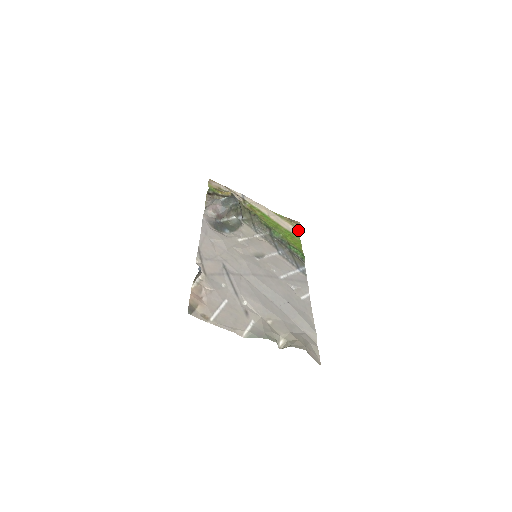
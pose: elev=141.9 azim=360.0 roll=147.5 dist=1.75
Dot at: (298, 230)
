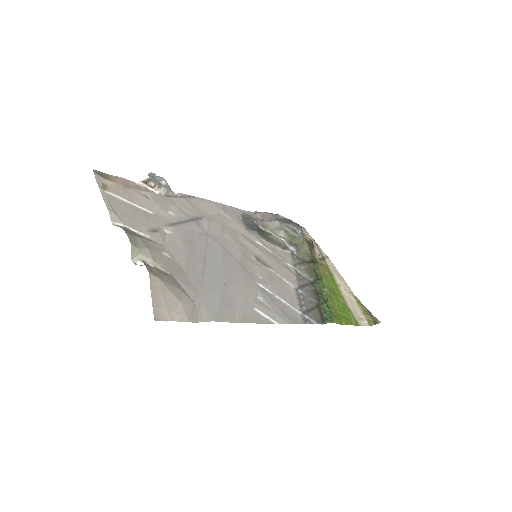
Dot at: (369, 325)
